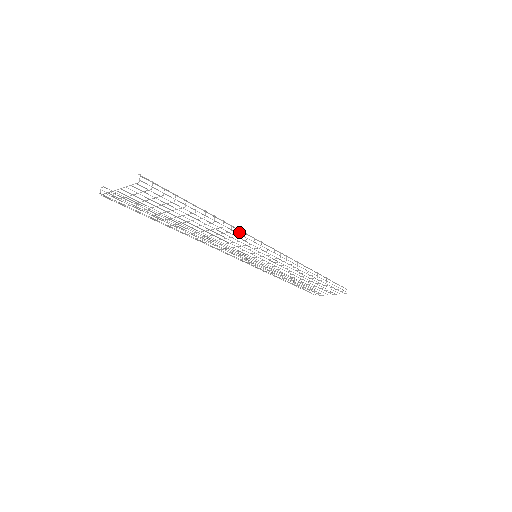
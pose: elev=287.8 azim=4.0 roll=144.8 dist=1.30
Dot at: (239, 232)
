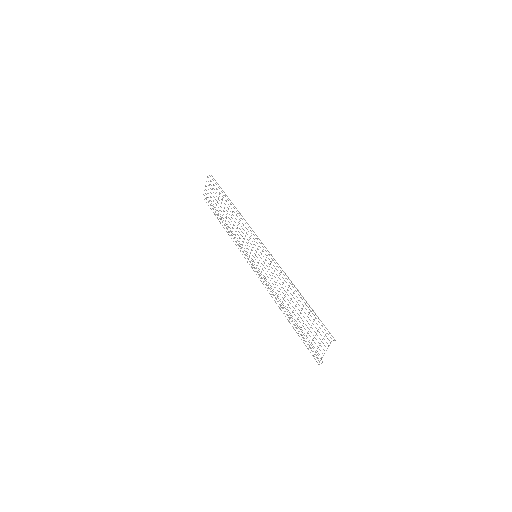
Dot at: occluded
